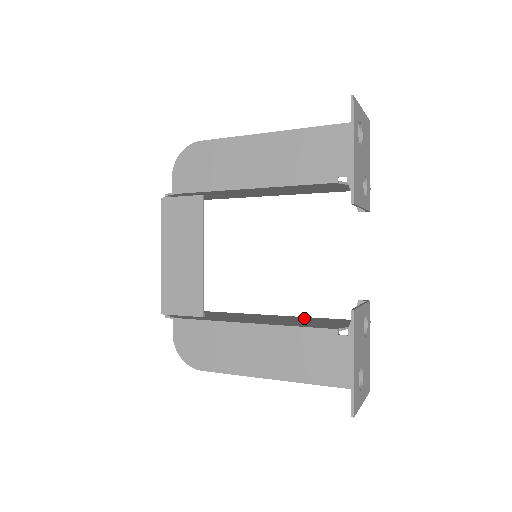
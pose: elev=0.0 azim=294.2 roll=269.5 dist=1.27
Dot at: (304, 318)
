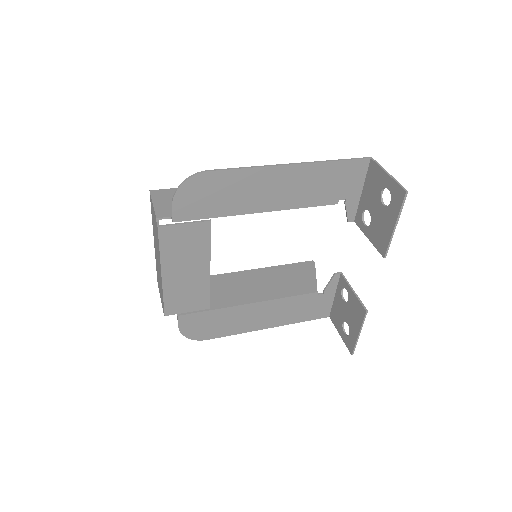
Dot at: (270, 272)
